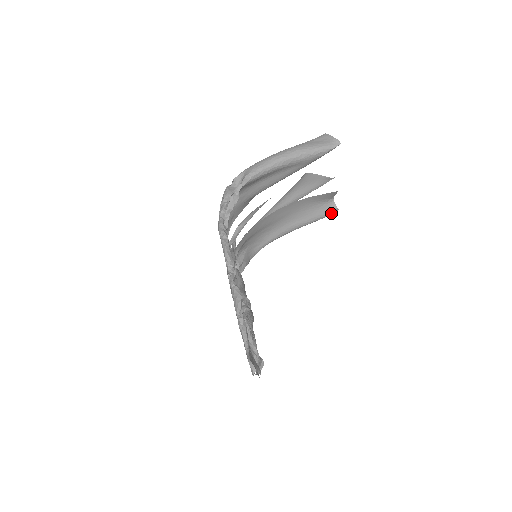
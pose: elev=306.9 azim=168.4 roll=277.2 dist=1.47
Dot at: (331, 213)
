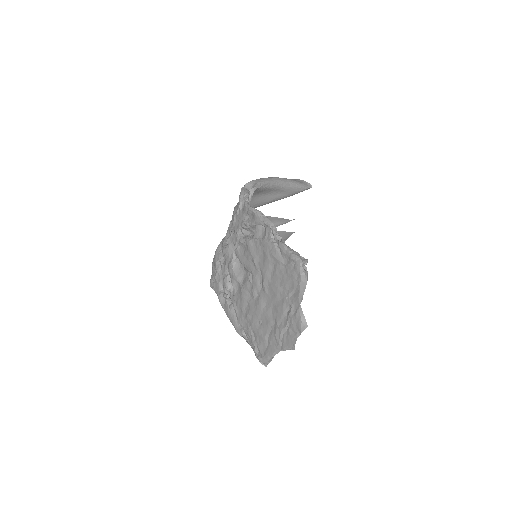
Dot at: occluded
